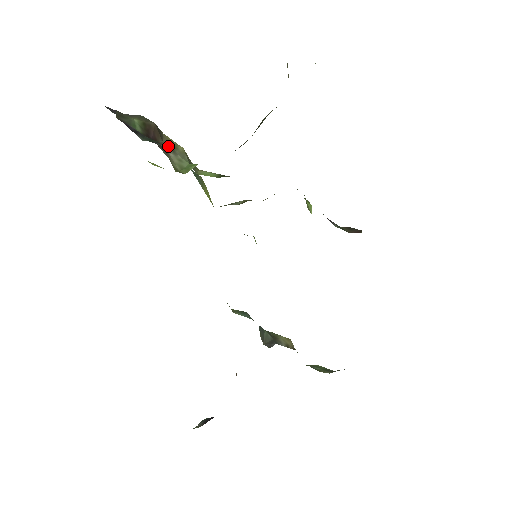
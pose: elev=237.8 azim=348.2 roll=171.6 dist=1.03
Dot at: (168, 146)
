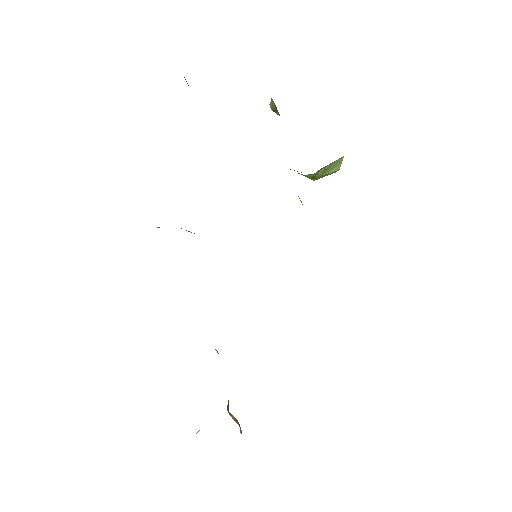
Dot at: occluded
